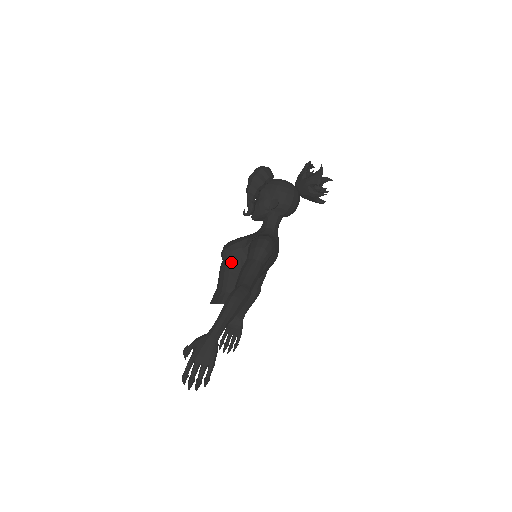
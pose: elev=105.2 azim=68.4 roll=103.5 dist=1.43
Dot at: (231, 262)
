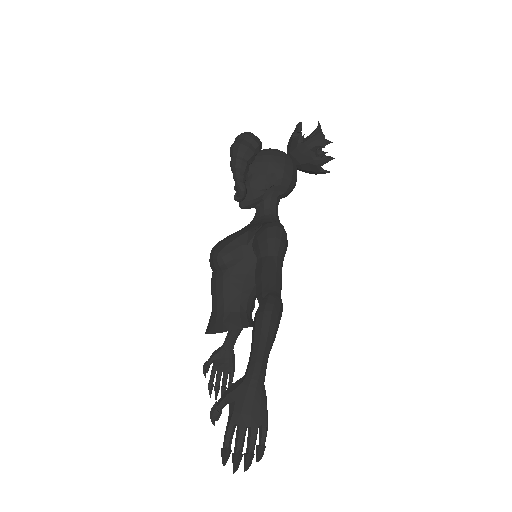
Dot at: (231, 268)
